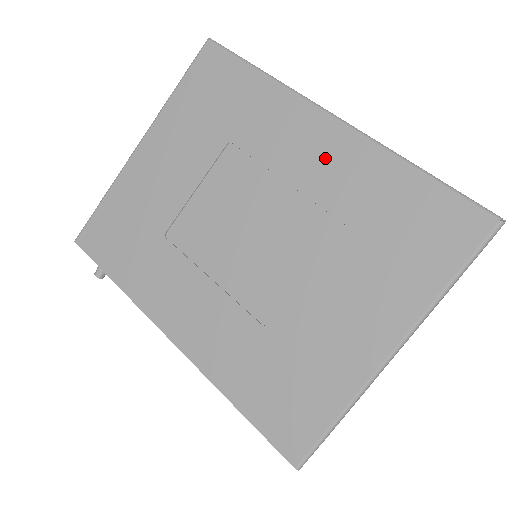
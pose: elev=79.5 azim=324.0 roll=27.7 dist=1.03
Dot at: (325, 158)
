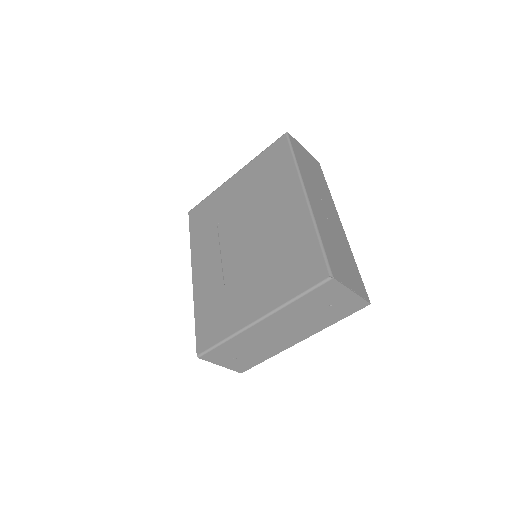
Dot at: (290, 214)
